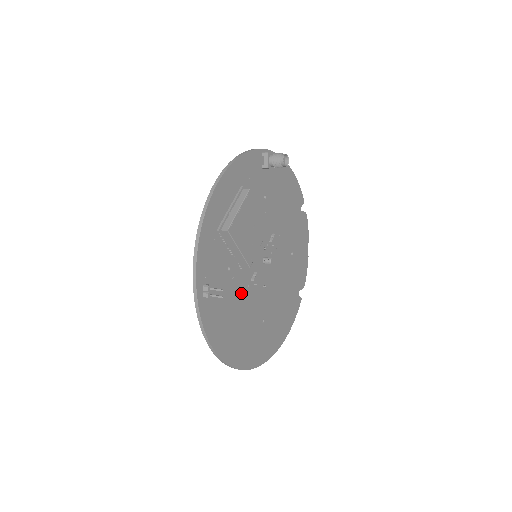
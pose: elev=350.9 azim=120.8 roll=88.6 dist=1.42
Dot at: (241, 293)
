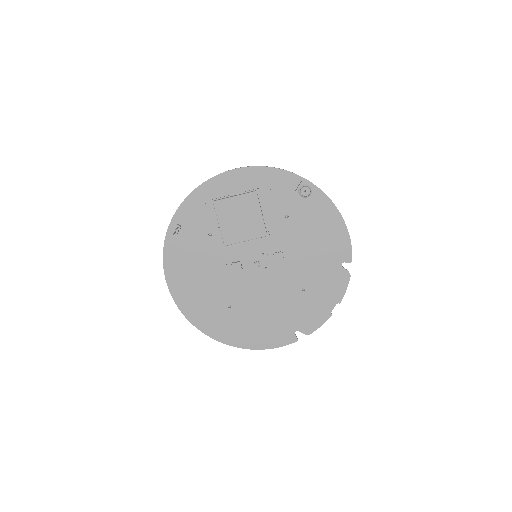
Dot at: (215, 262)
